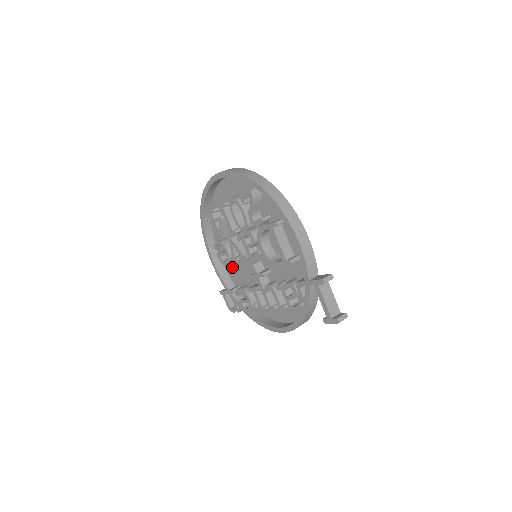
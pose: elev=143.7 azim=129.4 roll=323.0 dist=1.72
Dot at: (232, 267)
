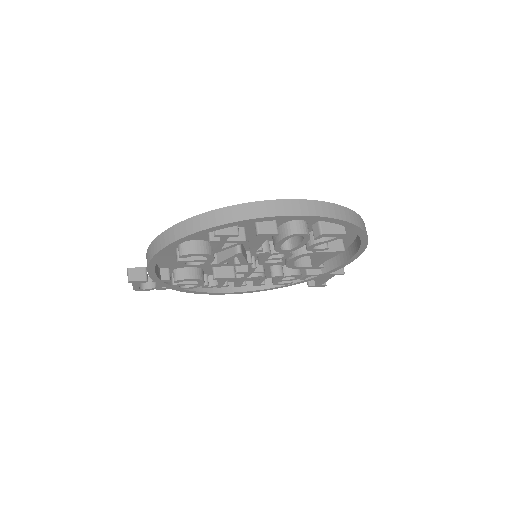
Dot at: occluded
